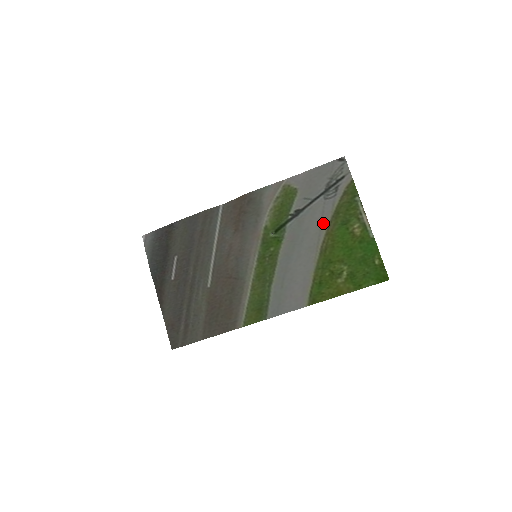
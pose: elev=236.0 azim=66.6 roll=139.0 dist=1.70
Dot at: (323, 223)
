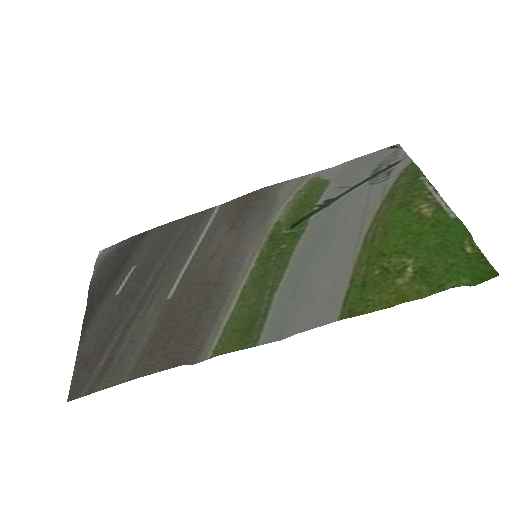
Dot at: (368, 210)
